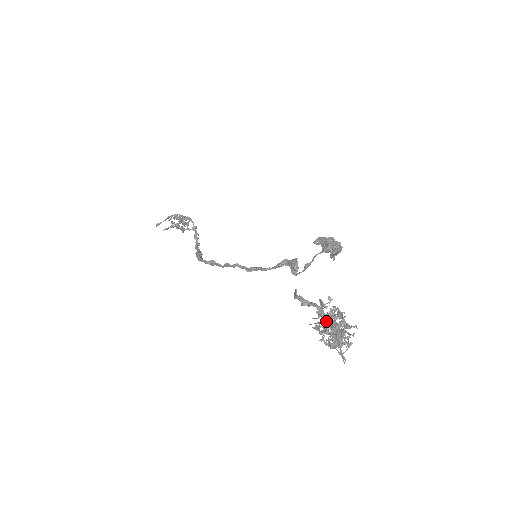
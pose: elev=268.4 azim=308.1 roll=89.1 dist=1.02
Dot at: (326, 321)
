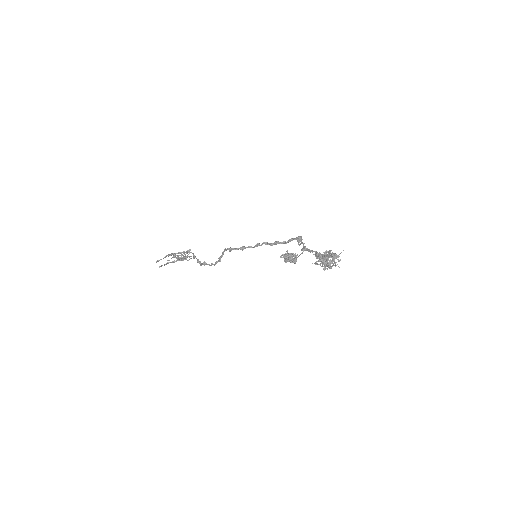
Dot at: (323, 257)
